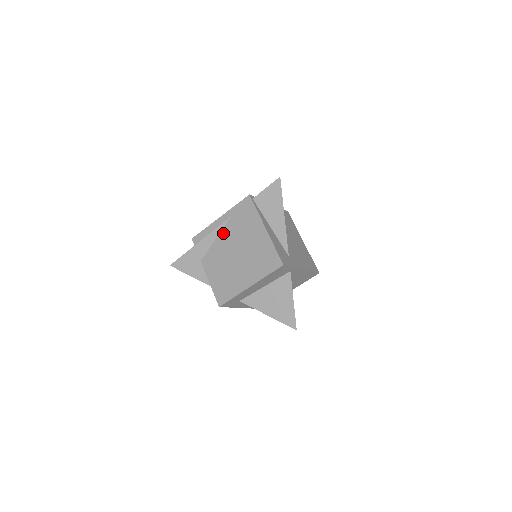
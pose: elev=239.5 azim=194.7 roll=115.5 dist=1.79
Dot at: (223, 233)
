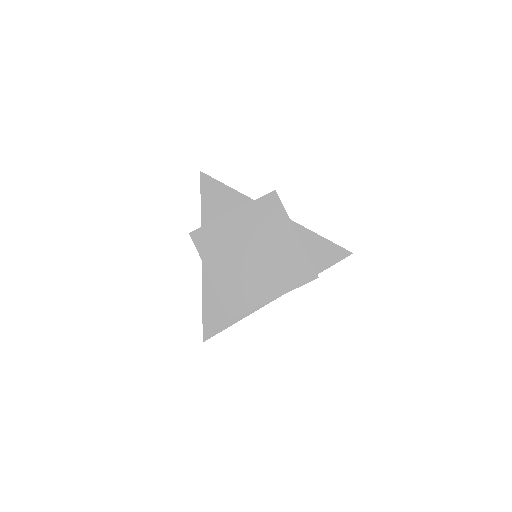
Dot at: occluded
